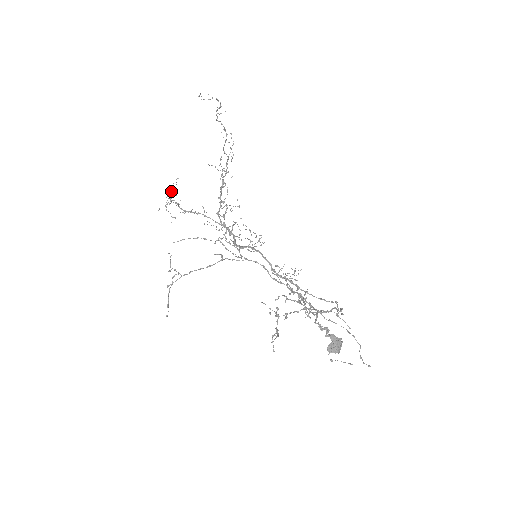
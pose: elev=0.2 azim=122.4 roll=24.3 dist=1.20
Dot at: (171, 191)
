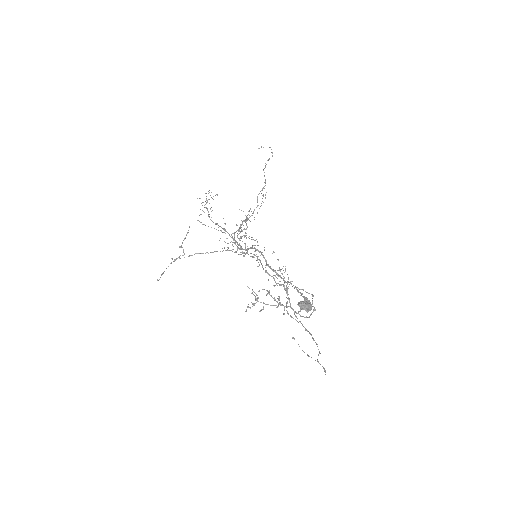
Dot at: occluded
